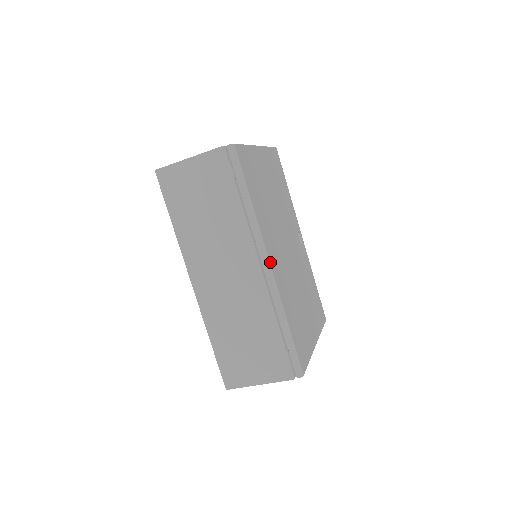
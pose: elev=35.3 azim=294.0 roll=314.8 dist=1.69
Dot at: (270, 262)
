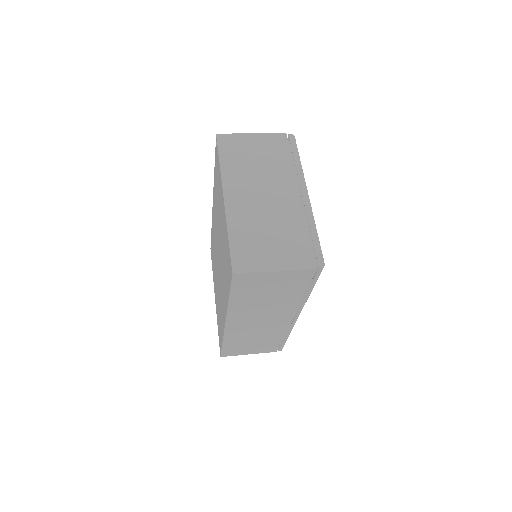
Dot at: occluded
